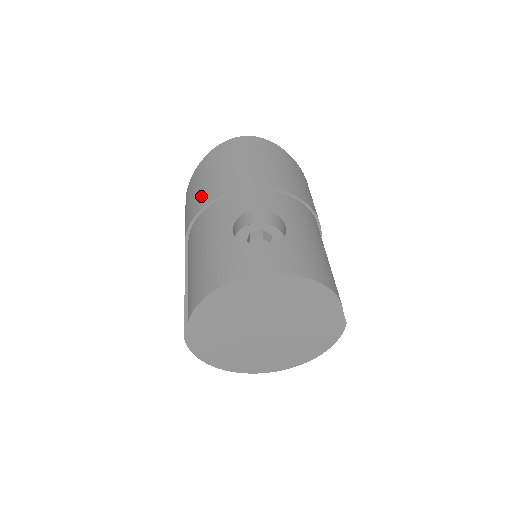
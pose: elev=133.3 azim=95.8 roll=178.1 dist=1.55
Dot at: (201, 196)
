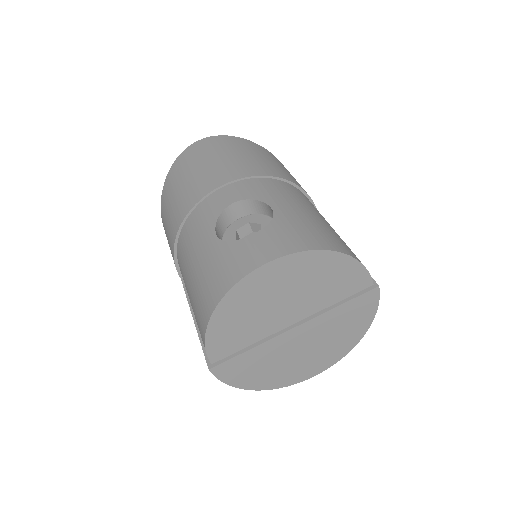
Dot at: (174, 216)
